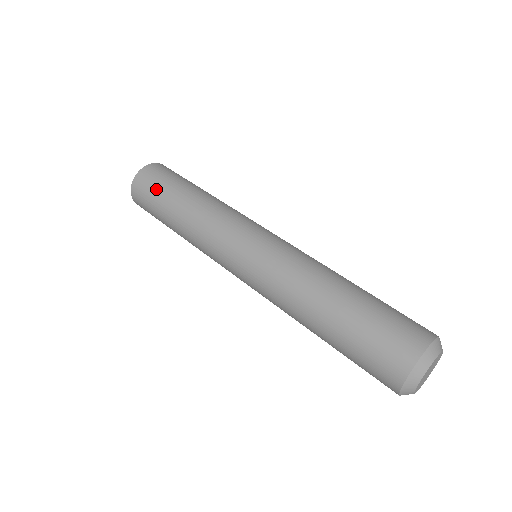
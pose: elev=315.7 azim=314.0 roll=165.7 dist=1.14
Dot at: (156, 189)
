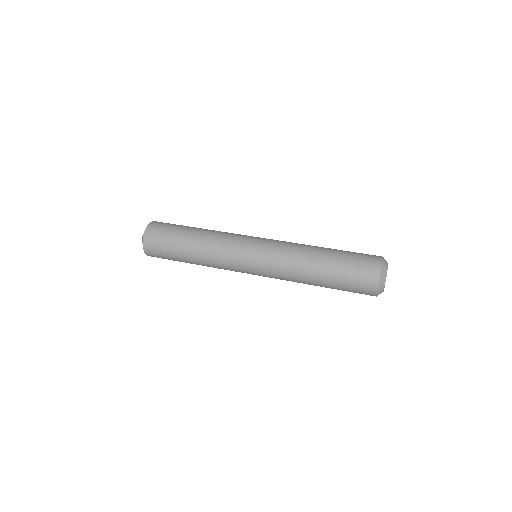
Dot at: (167, 237)
